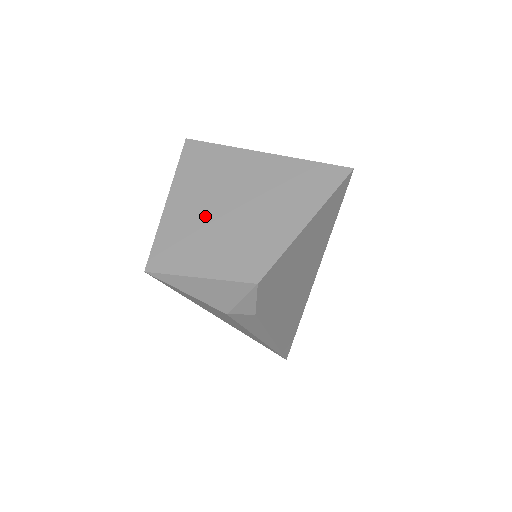
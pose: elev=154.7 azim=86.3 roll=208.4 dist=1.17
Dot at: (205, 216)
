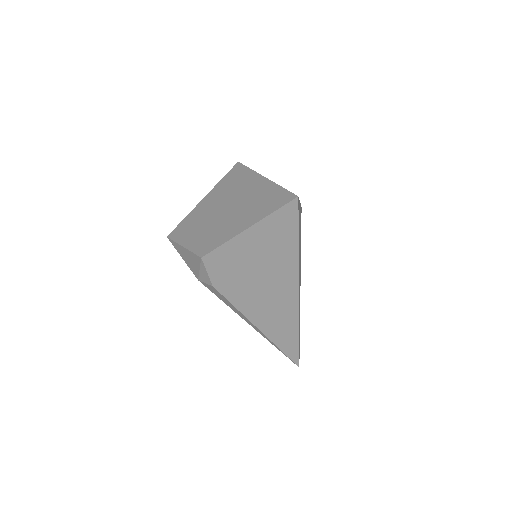
Dot at: (211, 211)
